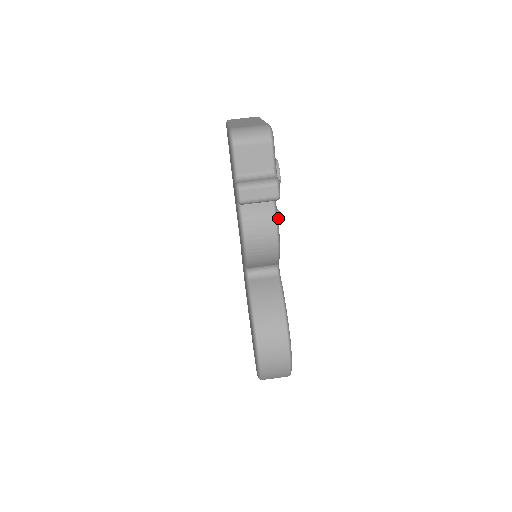
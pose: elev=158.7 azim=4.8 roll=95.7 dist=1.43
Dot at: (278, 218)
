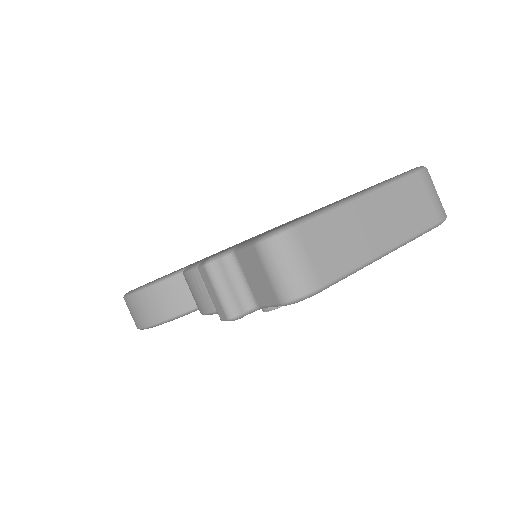
Dot at: occluded
